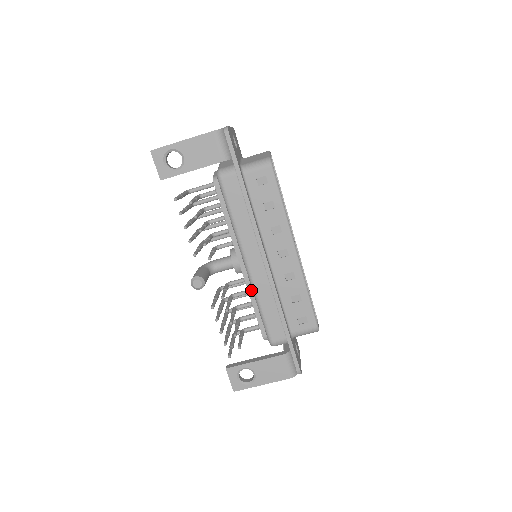
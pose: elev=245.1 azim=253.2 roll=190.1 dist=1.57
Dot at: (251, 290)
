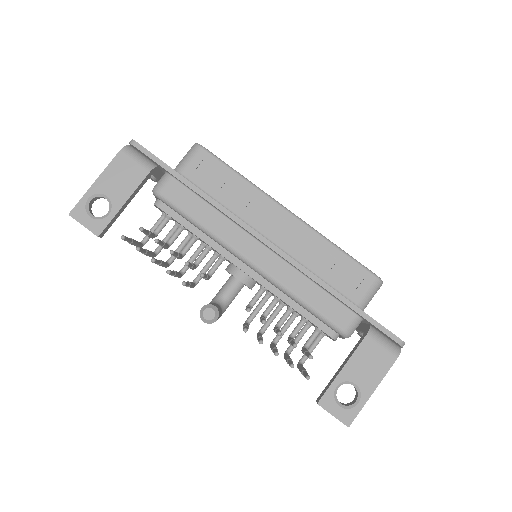
Dot at: (277, 291)
